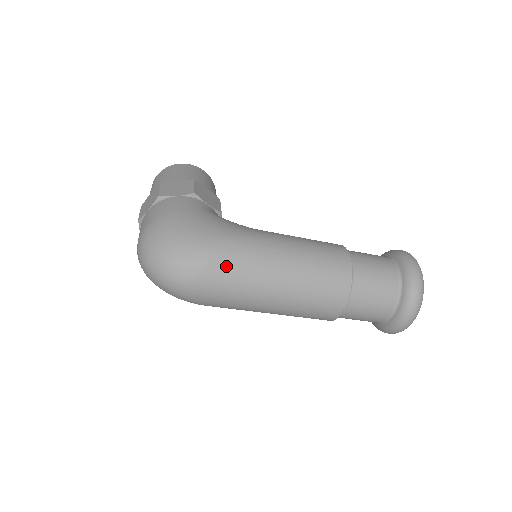
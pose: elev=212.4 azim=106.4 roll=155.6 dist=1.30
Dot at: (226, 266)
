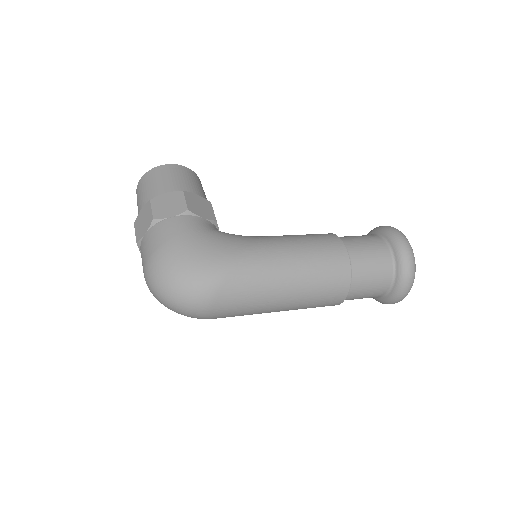
Dot at: (236, 288)
